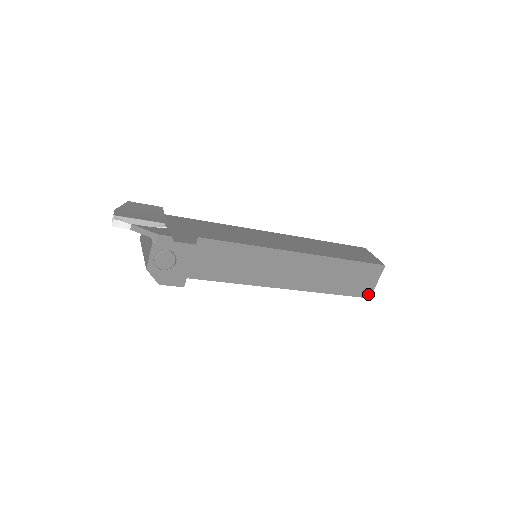
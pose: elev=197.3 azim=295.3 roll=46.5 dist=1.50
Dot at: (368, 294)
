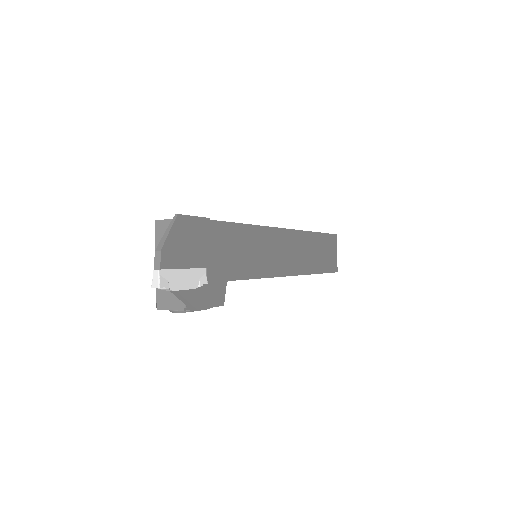
Dot at: occluded
